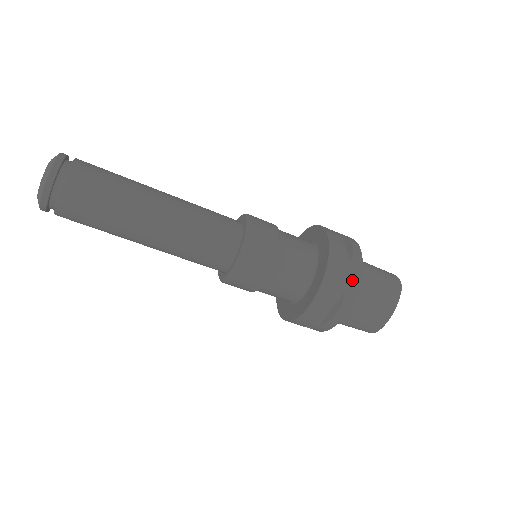
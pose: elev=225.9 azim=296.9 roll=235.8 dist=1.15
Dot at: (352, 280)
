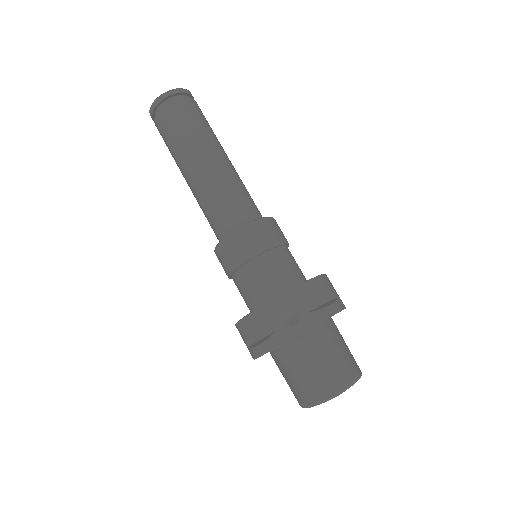
Dot at: (341, 300)
